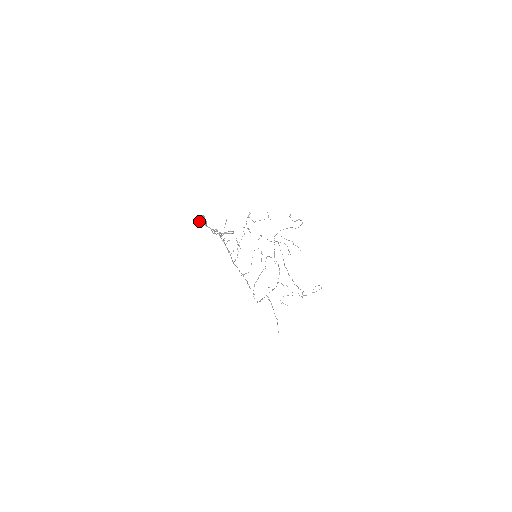
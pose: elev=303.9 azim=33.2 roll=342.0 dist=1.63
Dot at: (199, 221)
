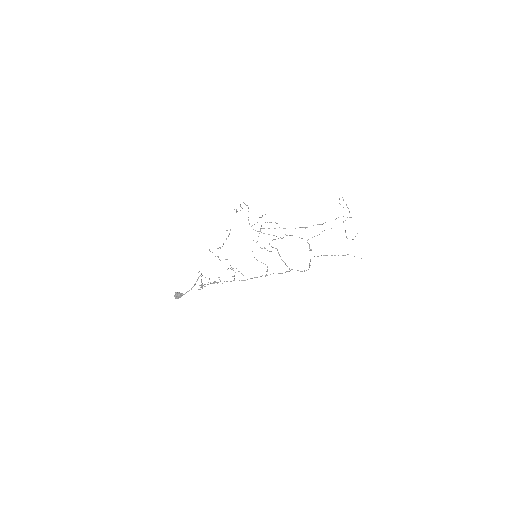
Dot at: (178, 298)
